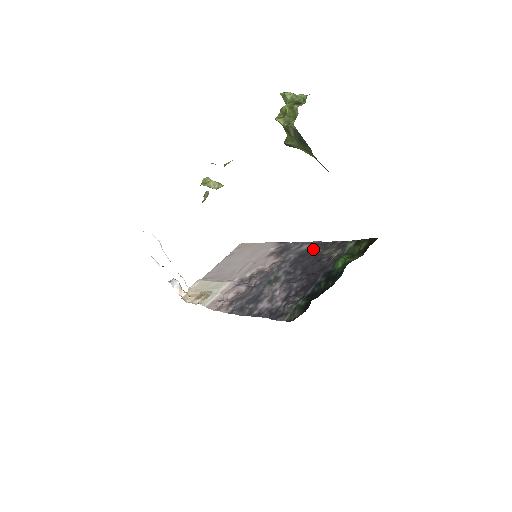
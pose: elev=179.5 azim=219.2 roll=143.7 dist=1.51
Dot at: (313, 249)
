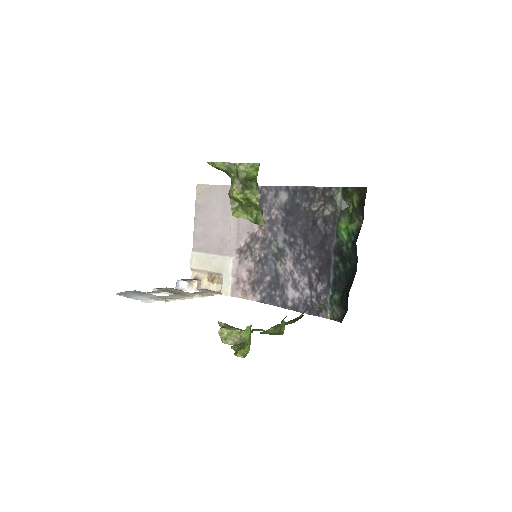
Dot at: (296, 201)
